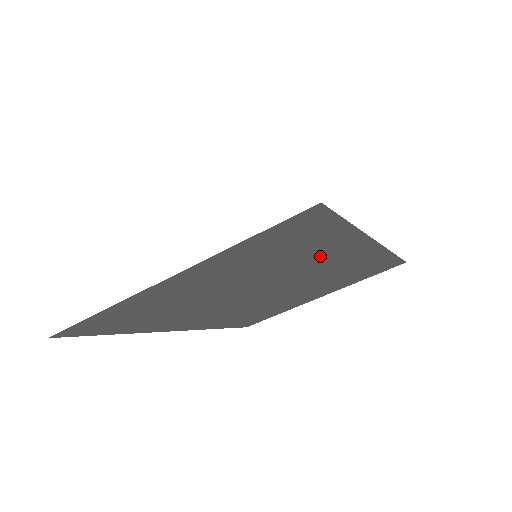
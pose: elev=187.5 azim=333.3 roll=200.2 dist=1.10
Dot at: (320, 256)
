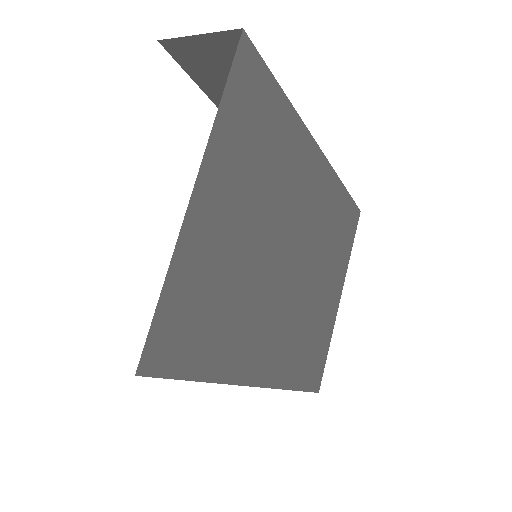
Dot at: (292, 167)
